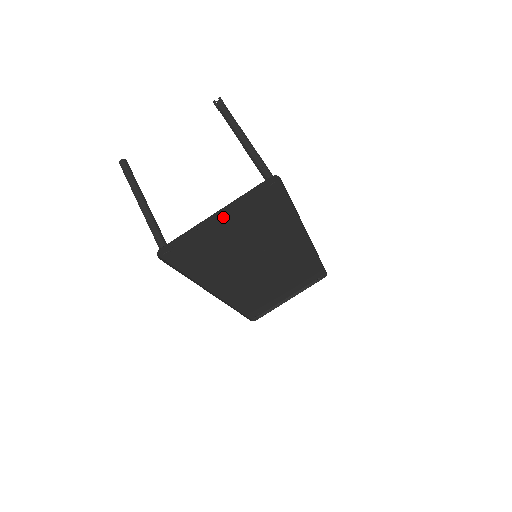
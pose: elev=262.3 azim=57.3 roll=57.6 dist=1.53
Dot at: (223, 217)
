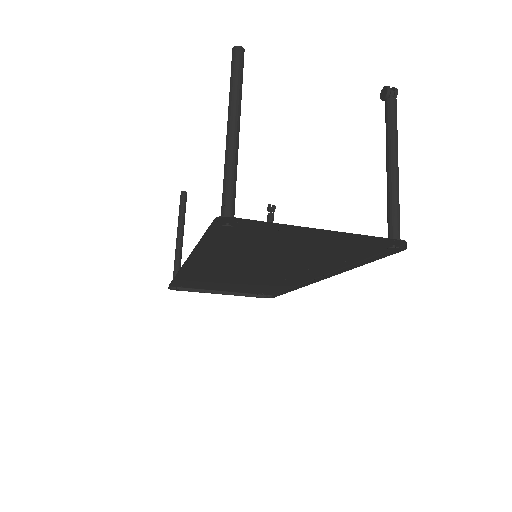
Dot at: (316, 234)
